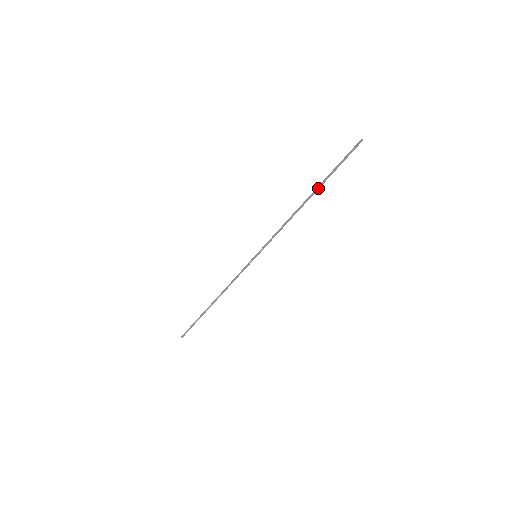
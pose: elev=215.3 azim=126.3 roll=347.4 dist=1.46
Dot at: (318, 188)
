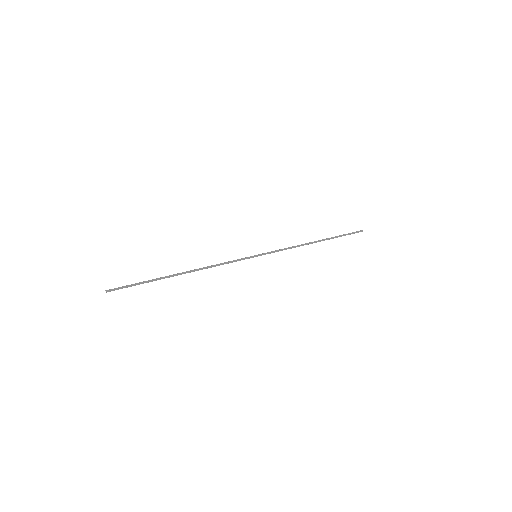
Dot at: (327, 239)
